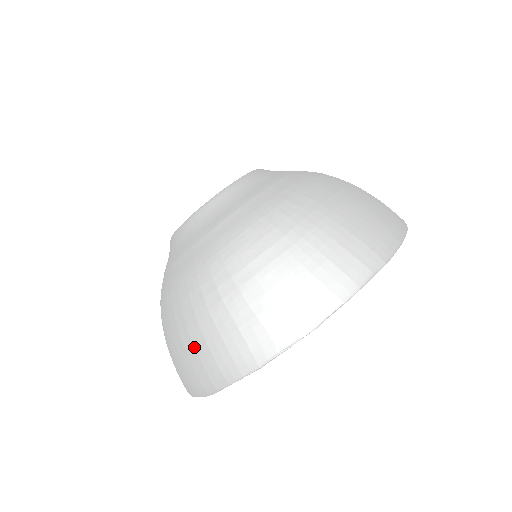
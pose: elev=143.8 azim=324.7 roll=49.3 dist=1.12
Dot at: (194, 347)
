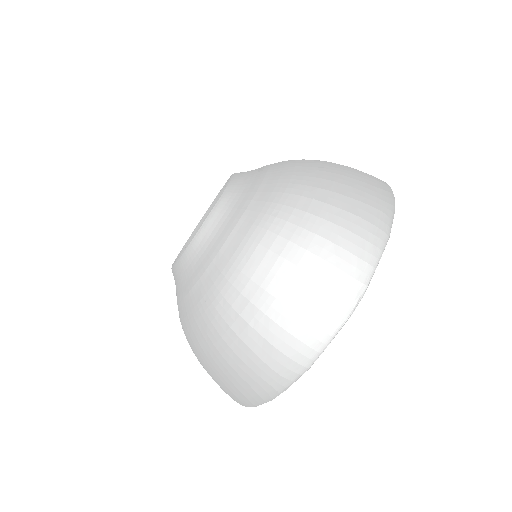
Dot at: (323, 260)
